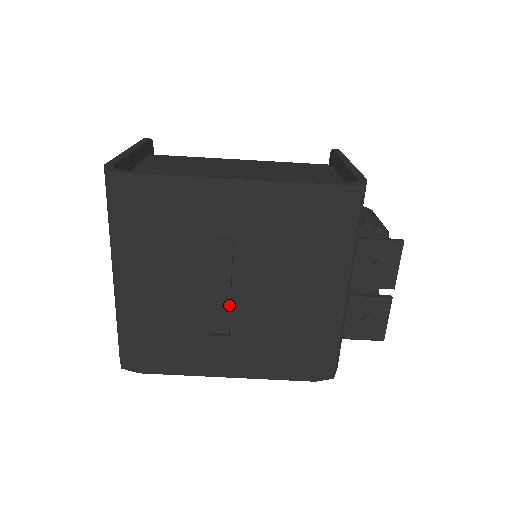
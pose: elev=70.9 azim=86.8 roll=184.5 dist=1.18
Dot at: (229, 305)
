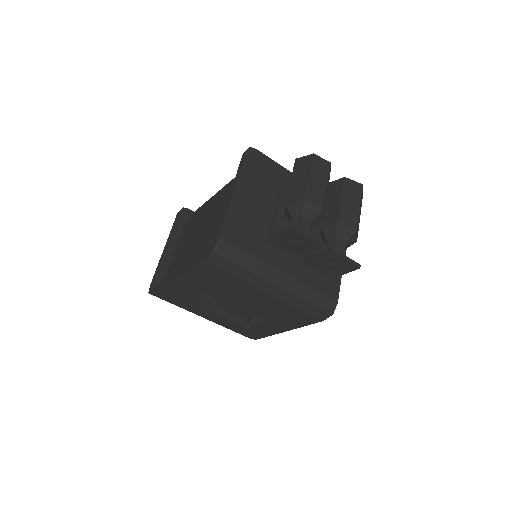
Dot at: (233, 321)
